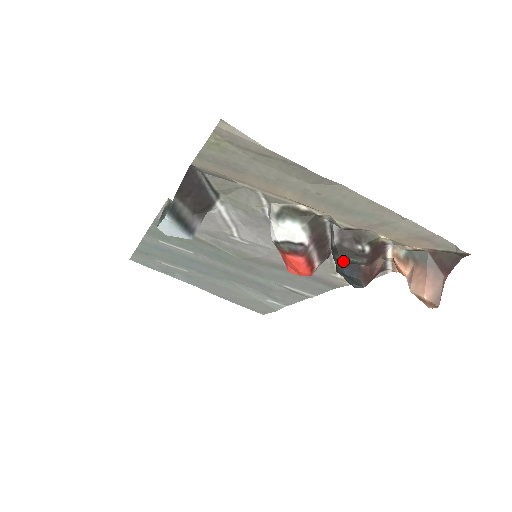
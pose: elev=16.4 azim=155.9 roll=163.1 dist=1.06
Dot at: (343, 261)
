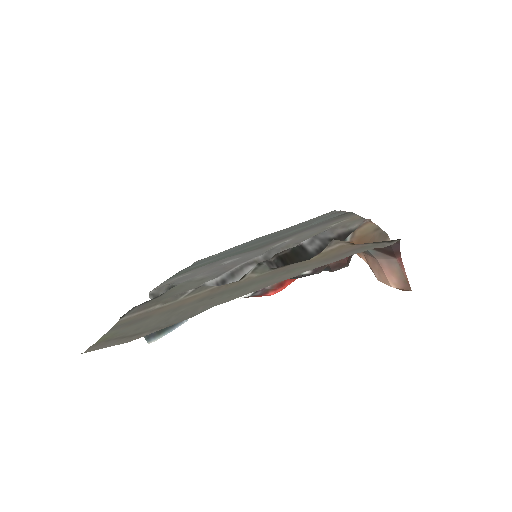
Dot at: occluded
